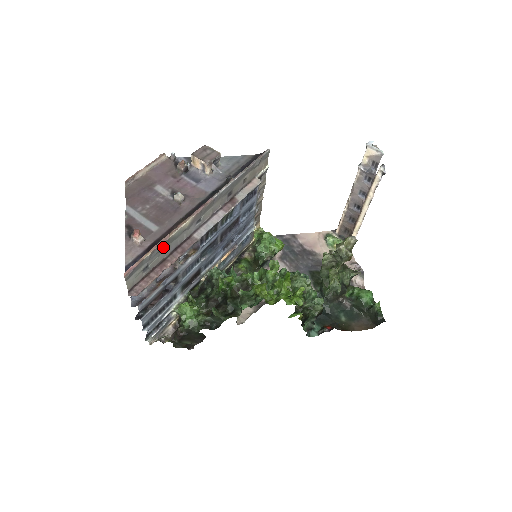
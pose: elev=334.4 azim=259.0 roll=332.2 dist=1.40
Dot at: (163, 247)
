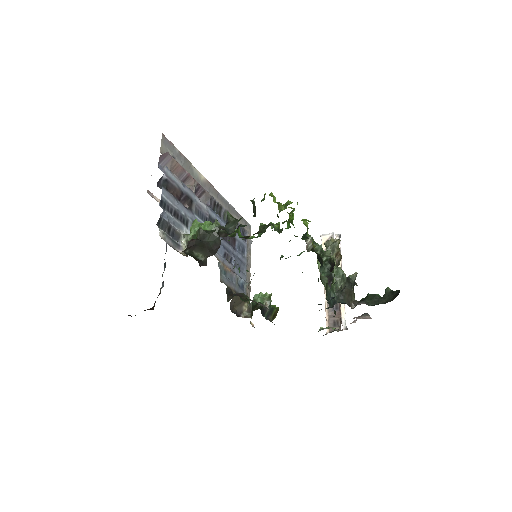
Dot at: (186, 166)
